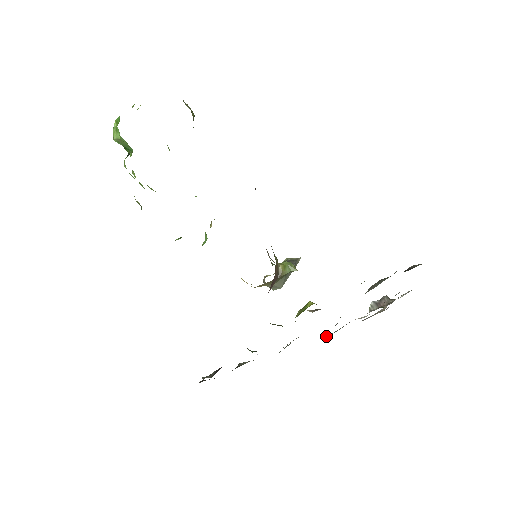
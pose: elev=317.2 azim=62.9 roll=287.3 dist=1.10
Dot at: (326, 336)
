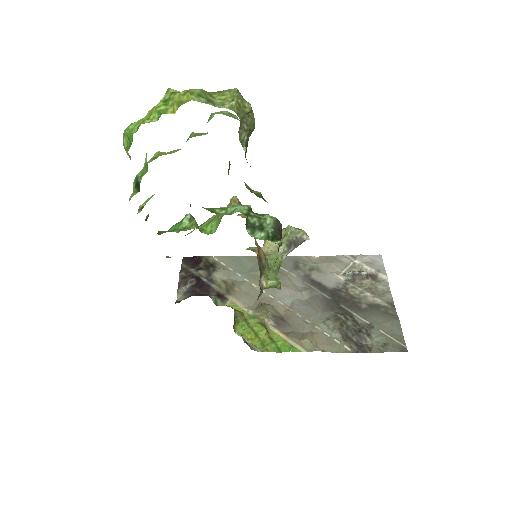
Dot at: (302, 261)
